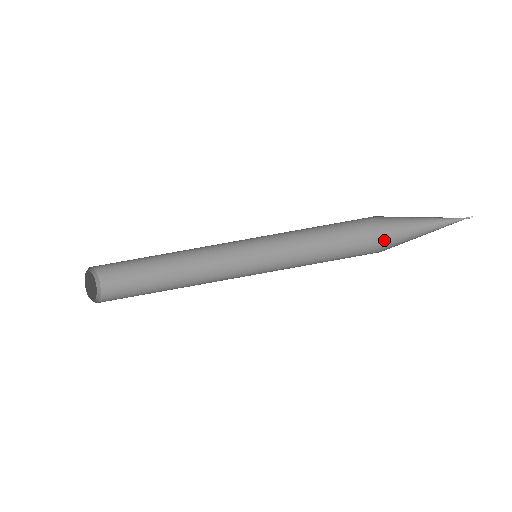
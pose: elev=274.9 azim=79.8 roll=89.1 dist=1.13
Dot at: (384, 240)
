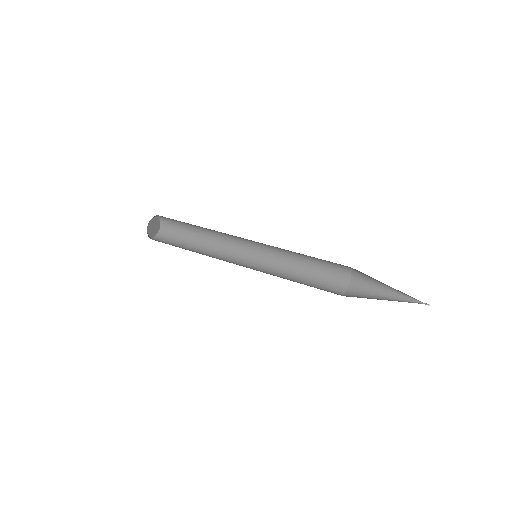
Dot at: occluded
